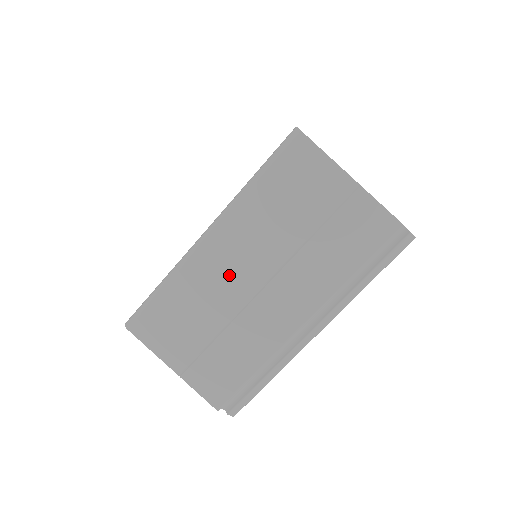
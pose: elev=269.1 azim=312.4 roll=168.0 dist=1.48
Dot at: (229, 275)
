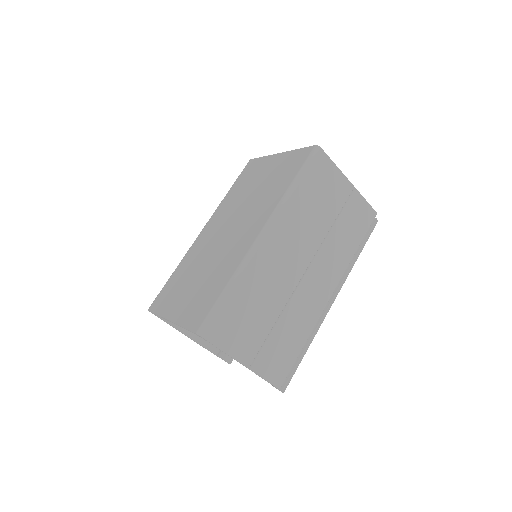
Dot at: (282, 267)
